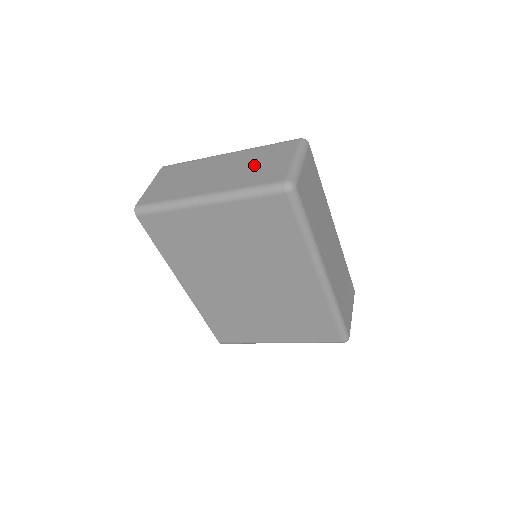
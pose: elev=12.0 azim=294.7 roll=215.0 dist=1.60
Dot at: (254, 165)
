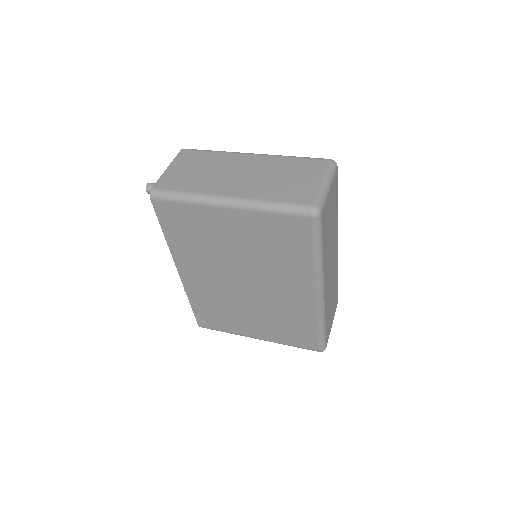
Dot at: (281, 177)
